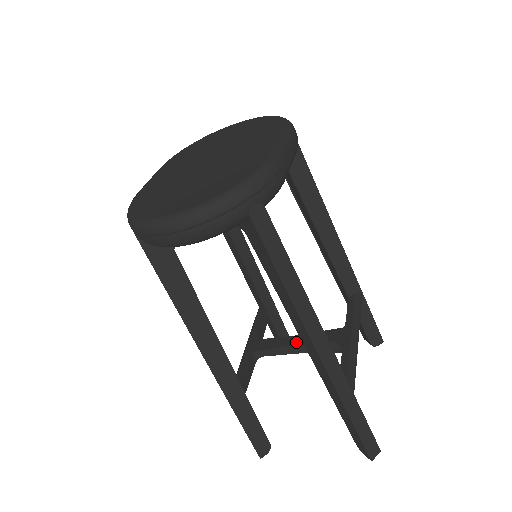
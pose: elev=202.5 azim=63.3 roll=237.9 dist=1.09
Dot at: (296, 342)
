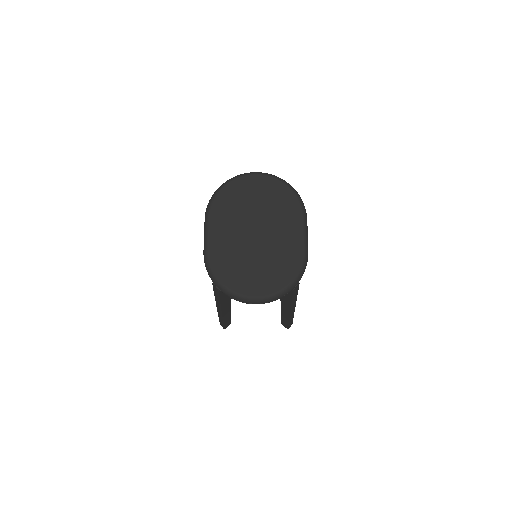
Dot at: occluded
